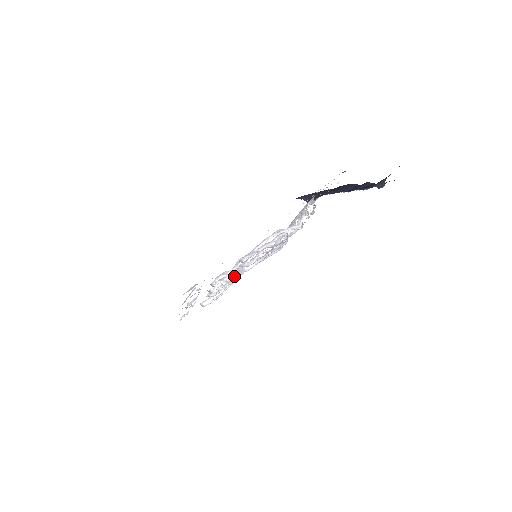
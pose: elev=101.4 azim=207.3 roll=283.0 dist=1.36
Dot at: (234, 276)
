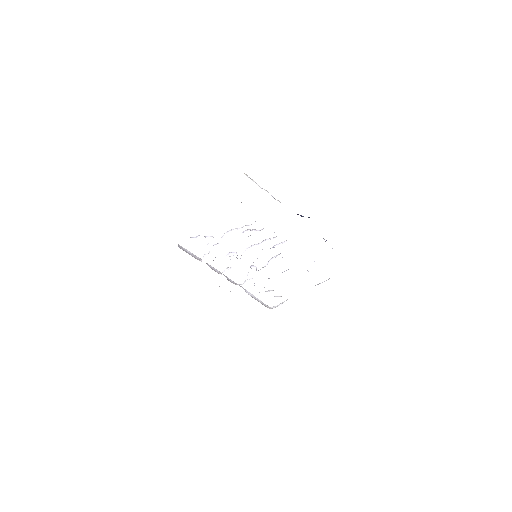
Dot at: occluded
